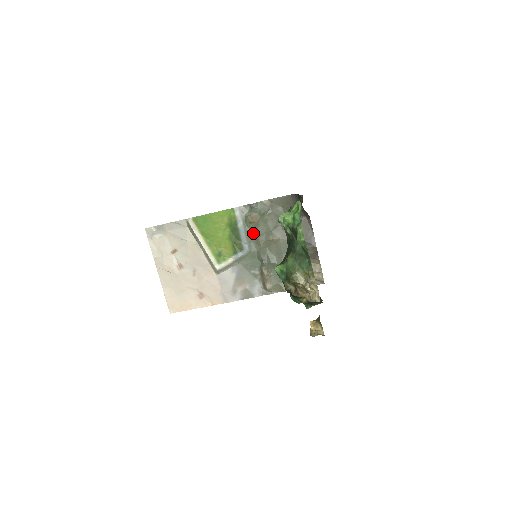
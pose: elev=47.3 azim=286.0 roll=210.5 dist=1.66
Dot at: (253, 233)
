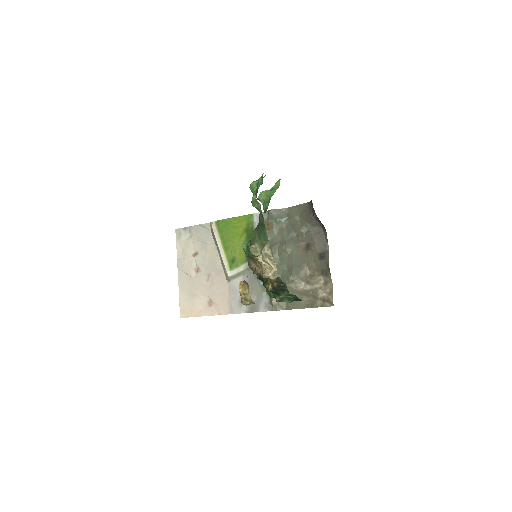
Dot at: occluded
